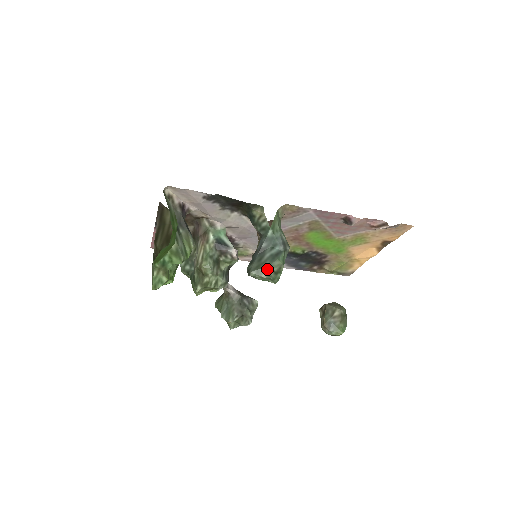
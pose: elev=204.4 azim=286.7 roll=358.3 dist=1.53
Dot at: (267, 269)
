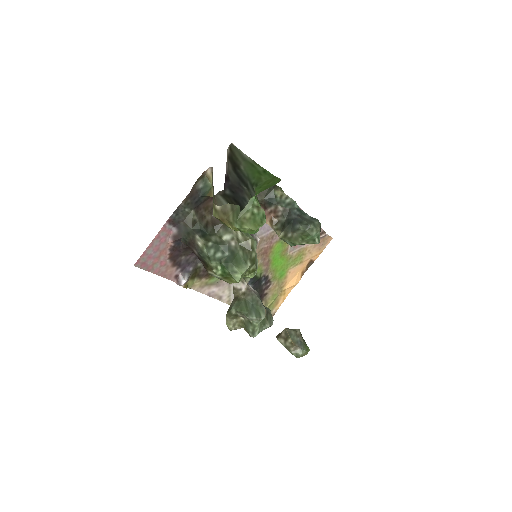
Dot at: (318, 224)
